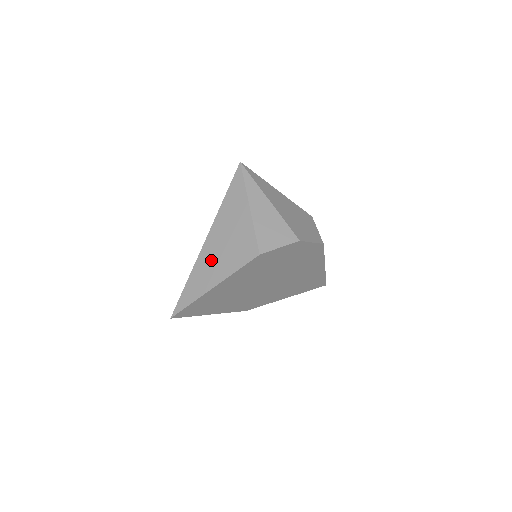
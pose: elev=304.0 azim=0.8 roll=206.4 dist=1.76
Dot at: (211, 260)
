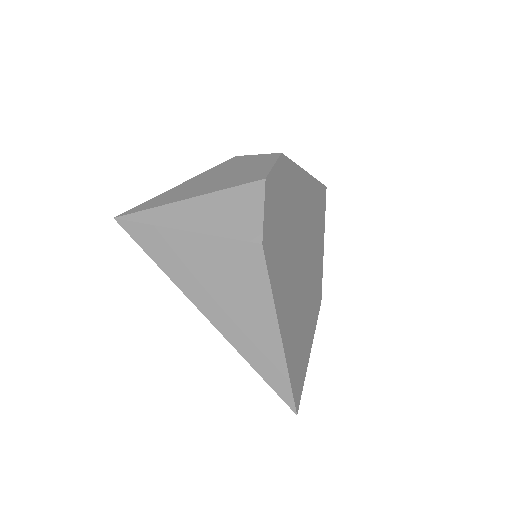
Dot at: (238, 321)
